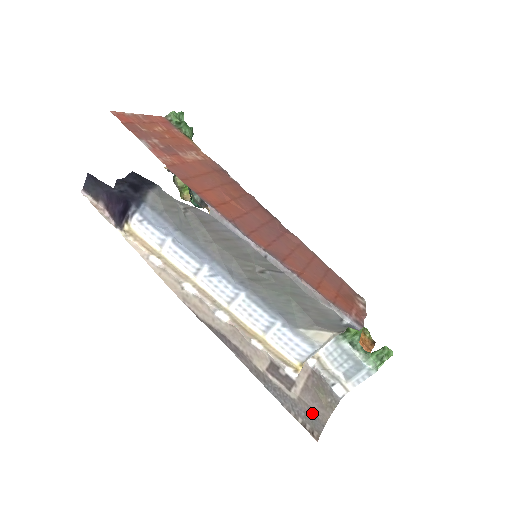
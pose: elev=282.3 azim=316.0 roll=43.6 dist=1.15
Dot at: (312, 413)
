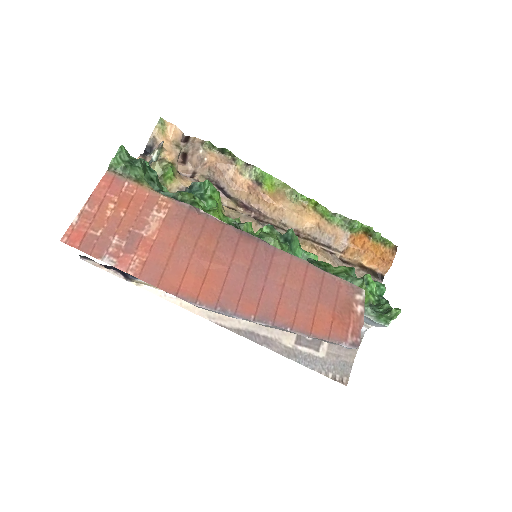
Dot at: (340, 360)
